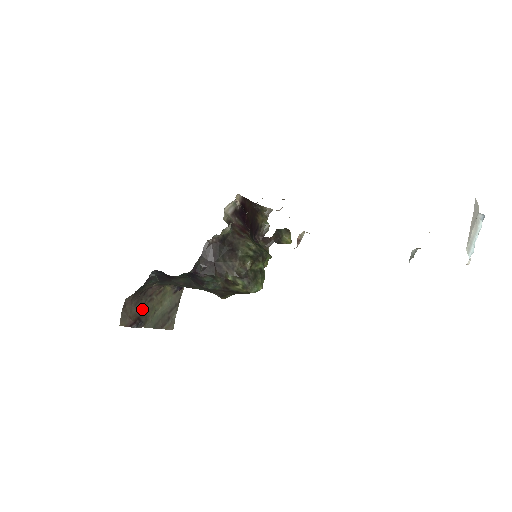
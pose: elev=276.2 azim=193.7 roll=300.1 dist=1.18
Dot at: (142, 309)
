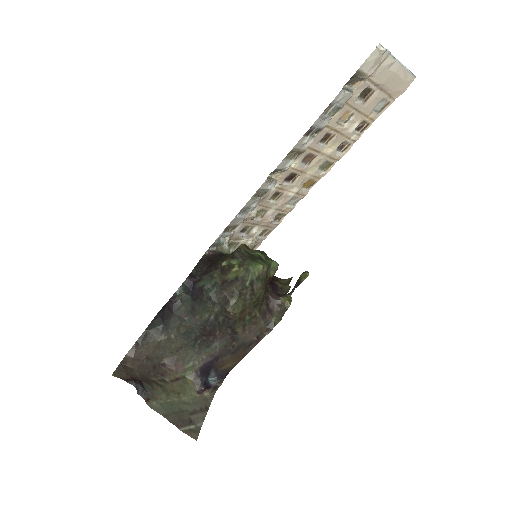
Dot at: (148, 380)
